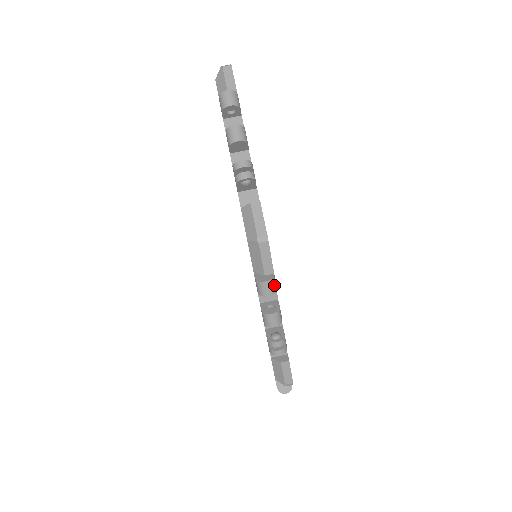
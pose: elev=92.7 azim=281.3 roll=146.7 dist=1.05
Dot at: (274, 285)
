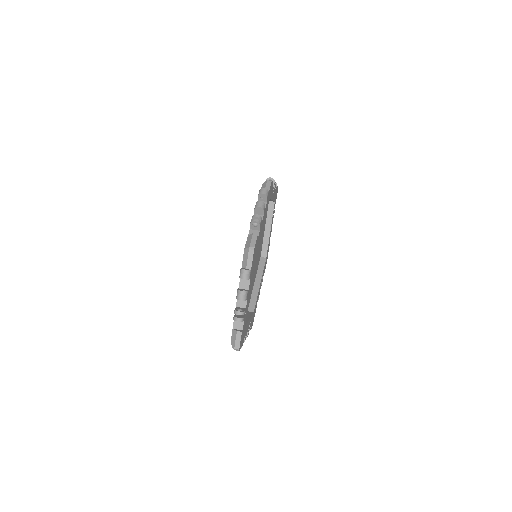
Dot at: (267, 193)
